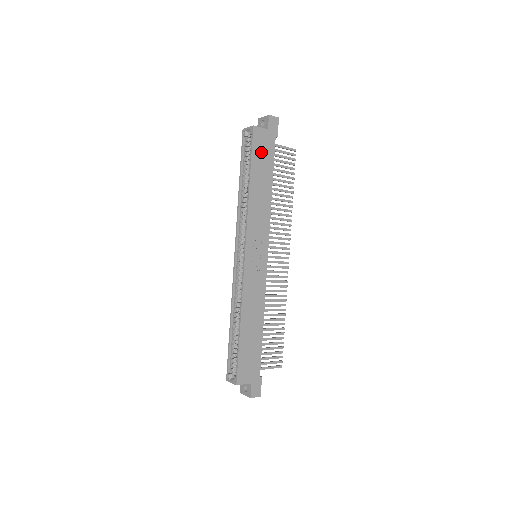
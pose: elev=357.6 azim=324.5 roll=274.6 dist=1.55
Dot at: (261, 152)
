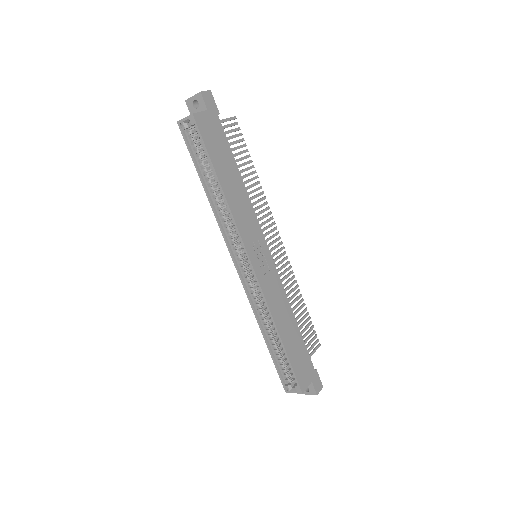
Dot at: (213, 141)
